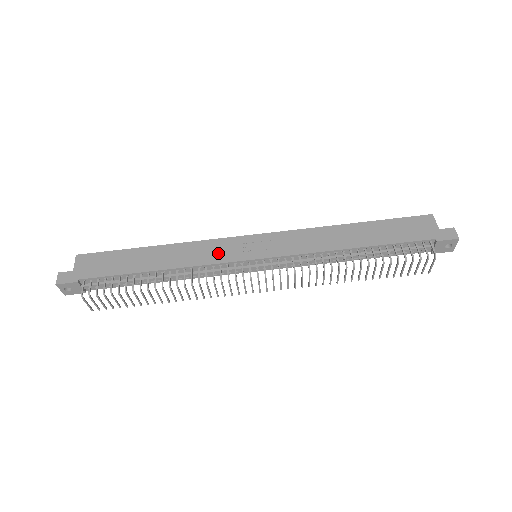
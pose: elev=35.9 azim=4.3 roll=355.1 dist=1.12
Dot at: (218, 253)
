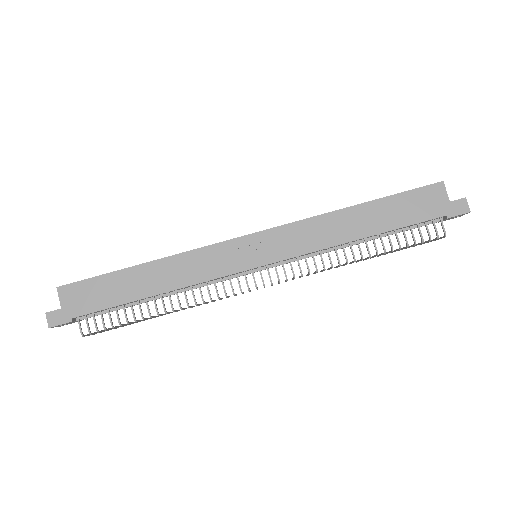
Dot at: (216, 264)
